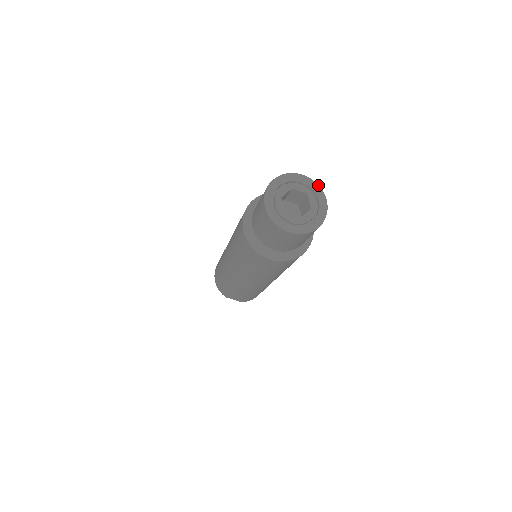
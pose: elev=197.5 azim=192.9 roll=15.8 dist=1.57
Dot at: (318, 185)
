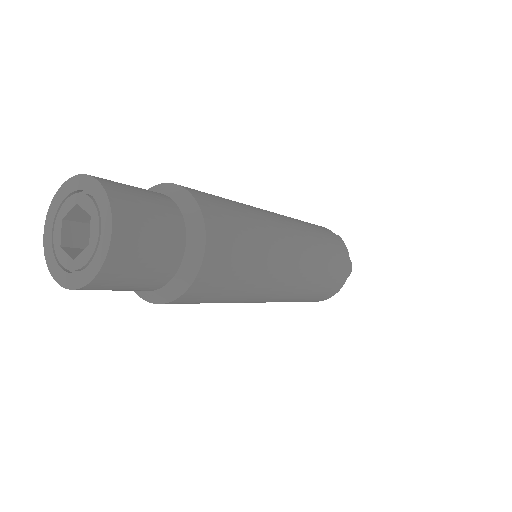
Dot at: (108, 199)
